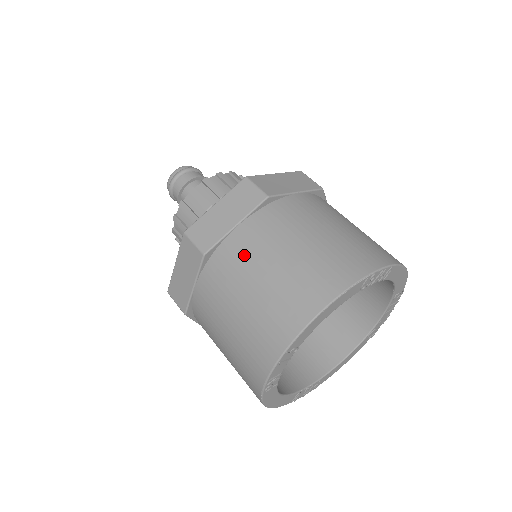
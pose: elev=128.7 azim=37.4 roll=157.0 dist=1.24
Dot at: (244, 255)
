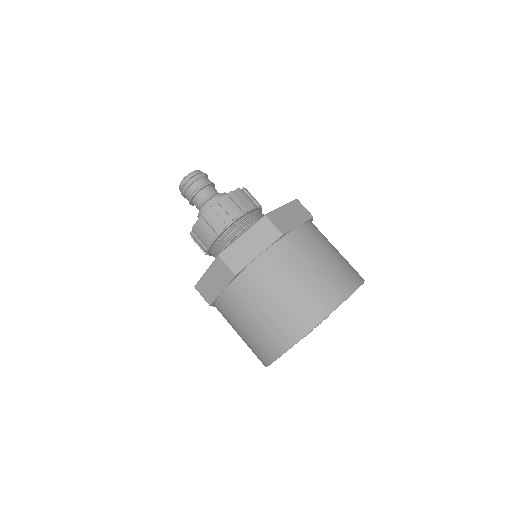
Dot at: (232, 311)
